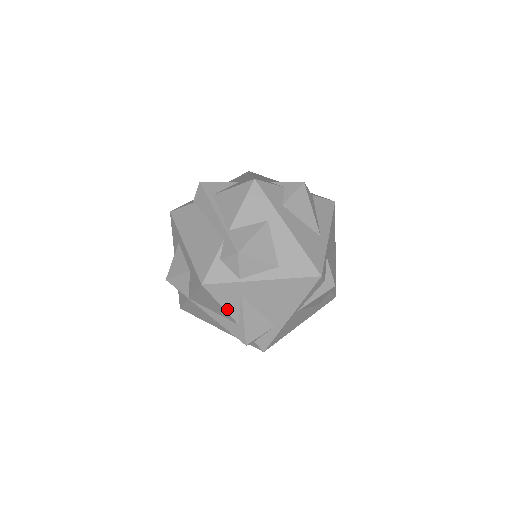
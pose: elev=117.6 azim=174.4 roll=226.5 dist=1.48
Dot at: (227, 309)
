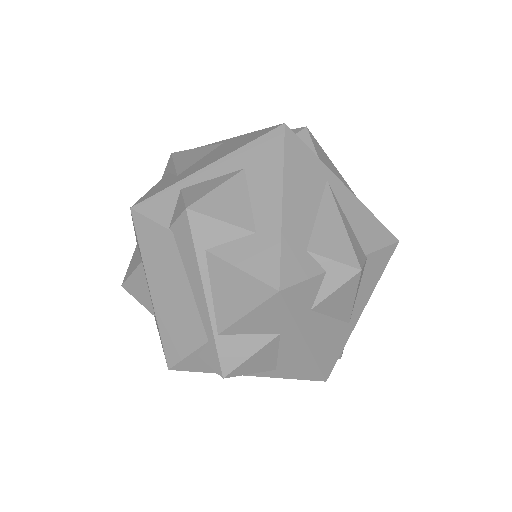
Dot at: occluded
